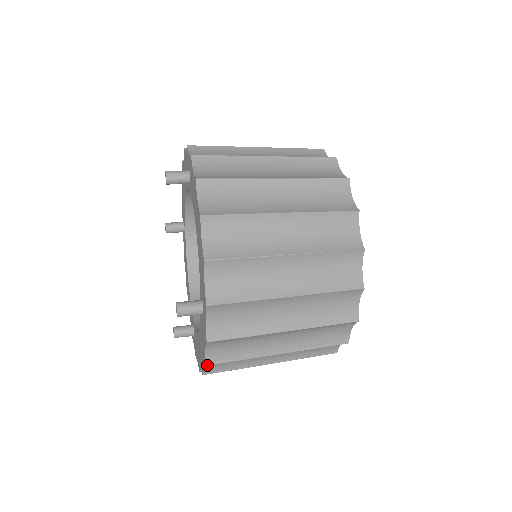
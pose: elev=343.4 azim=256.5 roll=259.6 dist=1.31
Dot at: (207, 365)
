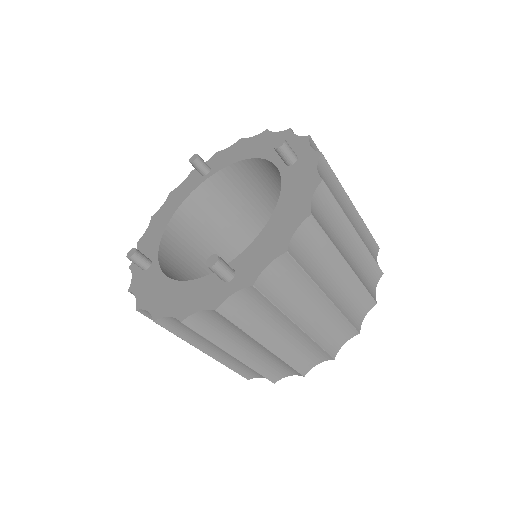
Dot at: (323, 180)
